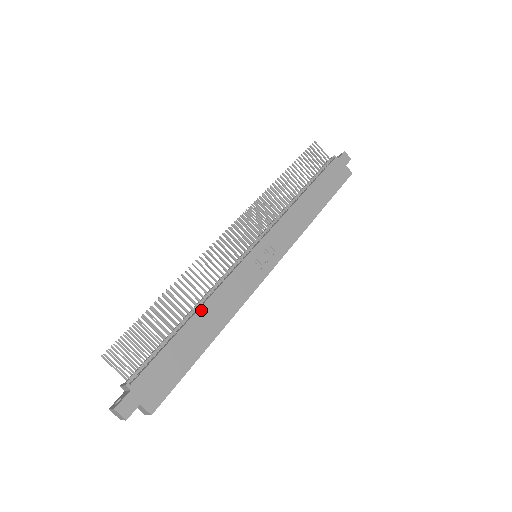
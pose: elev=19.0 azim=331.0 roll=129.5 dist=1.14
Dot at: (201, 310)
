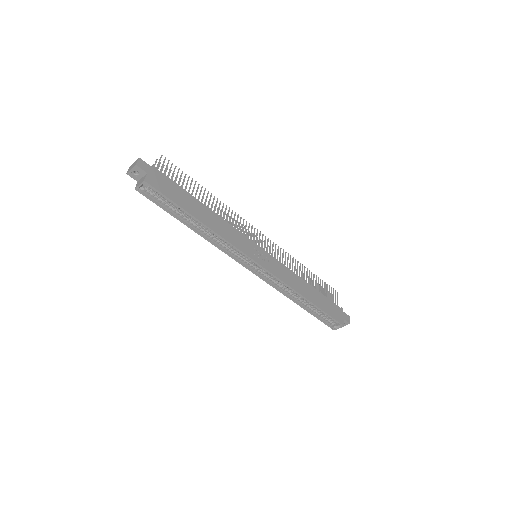
Dot at: (212, 212)
